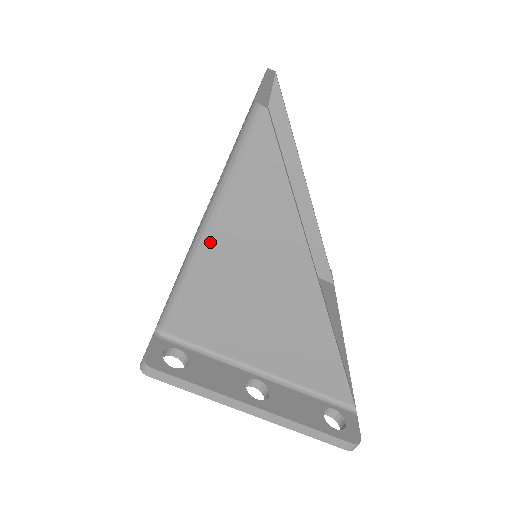
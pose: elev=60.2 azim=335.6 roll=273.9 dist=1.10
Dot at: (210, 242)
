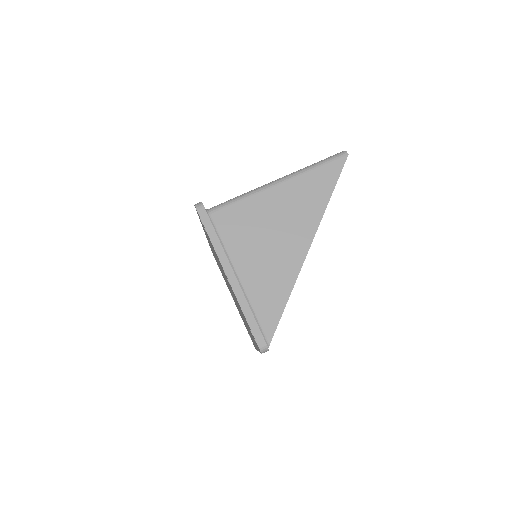
Dot at: (278, 186)
